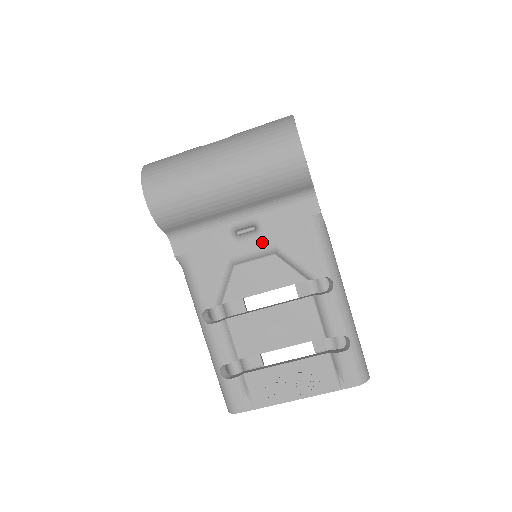
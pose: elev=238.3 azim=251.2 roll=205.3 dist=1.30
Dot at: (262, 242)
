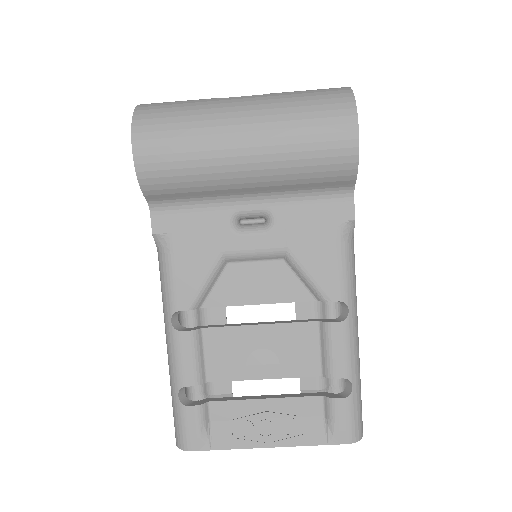
Dot at: (271, 240)
